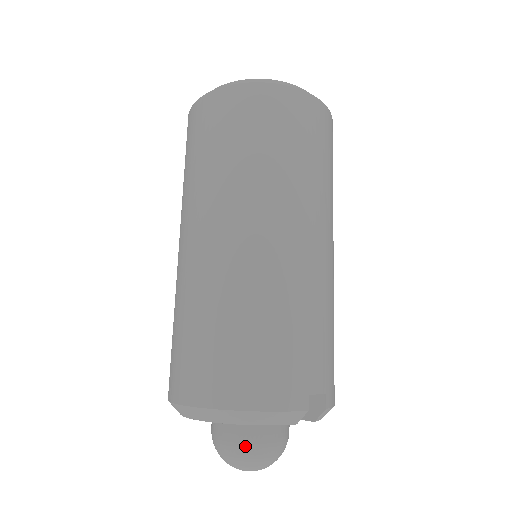
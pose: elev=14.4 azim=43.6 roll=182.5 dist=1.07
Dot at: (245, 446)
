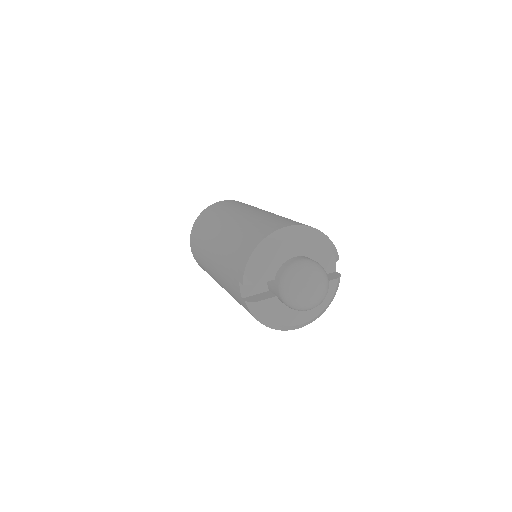
Dot at: (317, 263)
